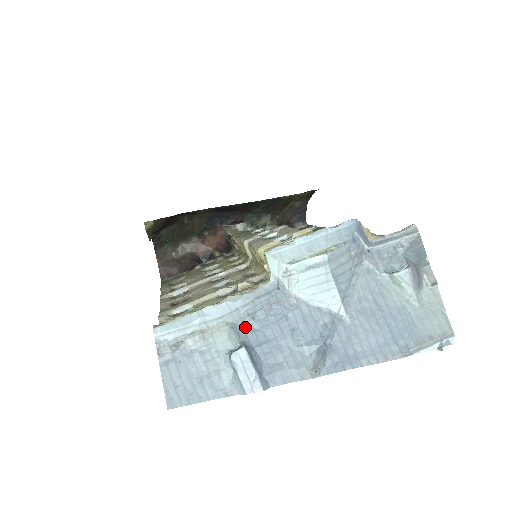
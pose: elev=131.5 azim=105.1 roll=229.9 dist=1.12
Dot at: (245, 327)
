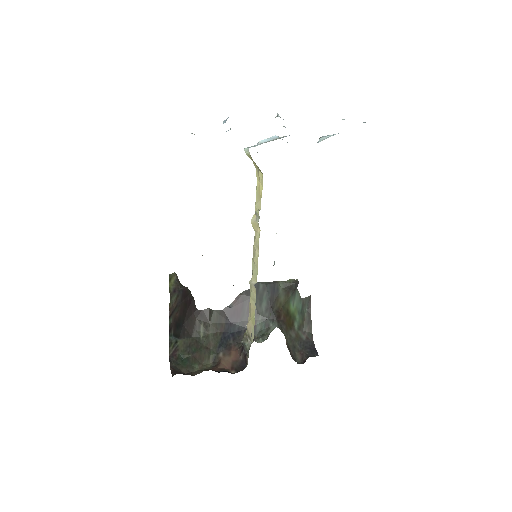
Dot at: occluded
